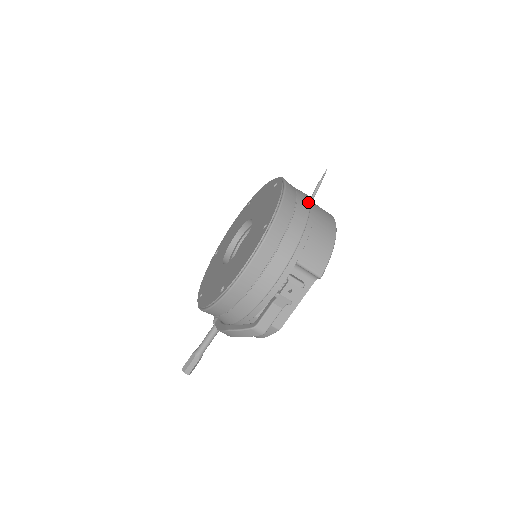
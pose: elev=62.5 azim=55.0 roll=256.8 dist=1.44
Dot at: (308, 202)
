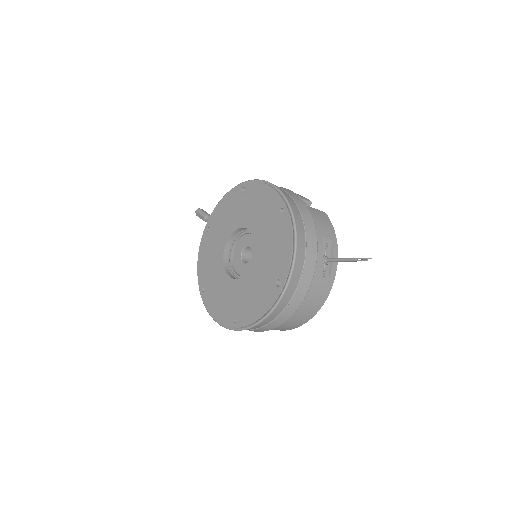
Dot at: (291, 315)
